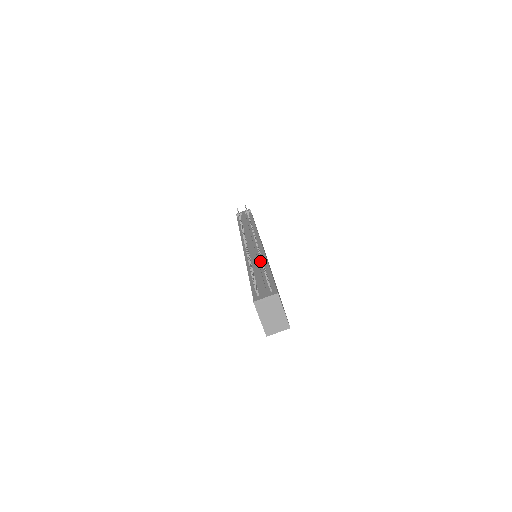
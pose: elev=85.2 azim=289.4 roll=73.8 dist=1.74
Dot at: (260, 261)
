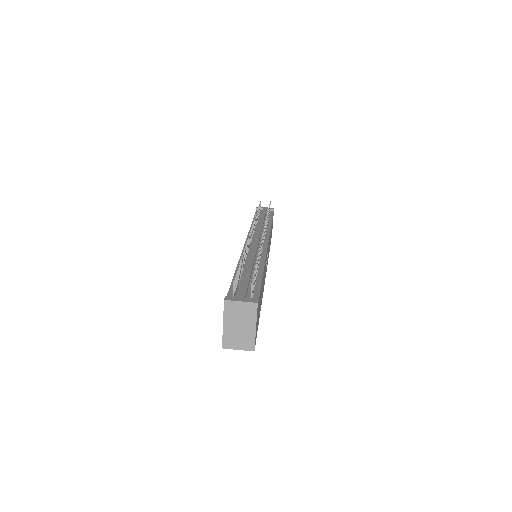
Dot at: occluded
